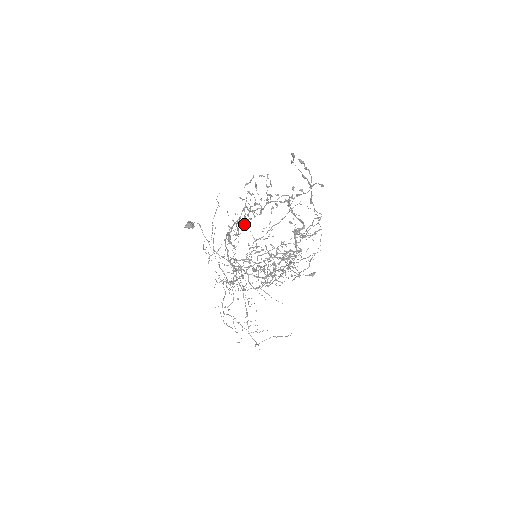
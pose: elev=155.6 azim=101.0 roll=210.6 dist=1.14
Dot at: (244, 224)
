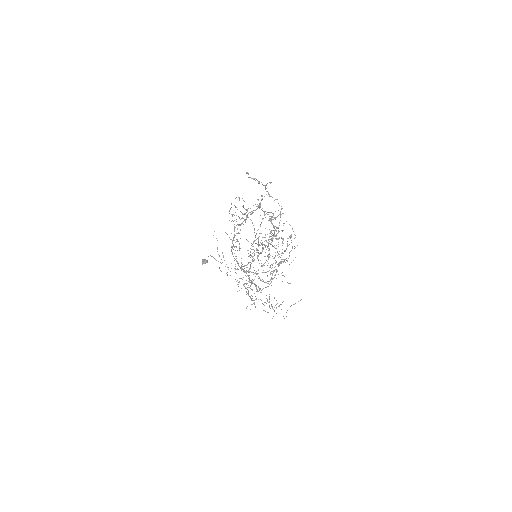
Dot at: occluded
